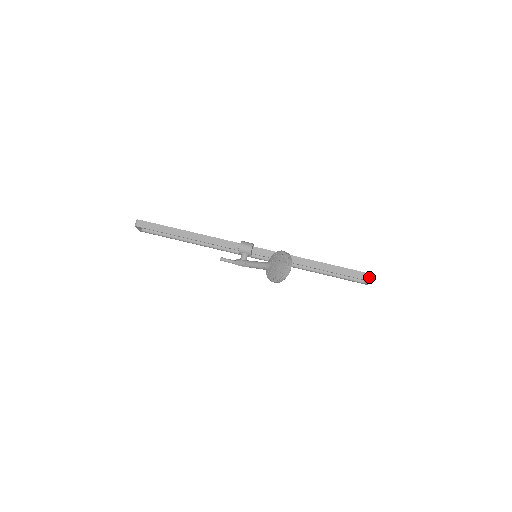
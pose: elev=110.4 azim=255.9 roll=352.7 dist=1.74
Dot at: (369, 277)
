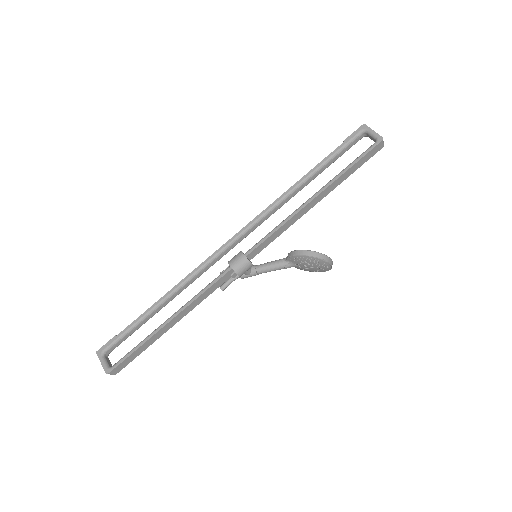
Dot at: (381, 145)
